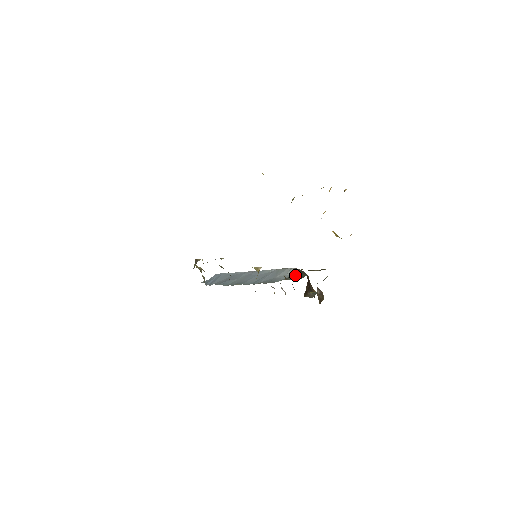
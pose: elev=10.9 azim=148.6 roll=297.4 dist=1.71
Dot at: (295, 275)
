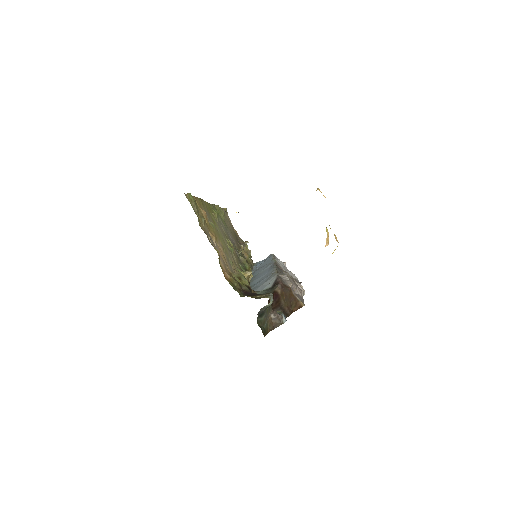
Dot at: (270, 288)
